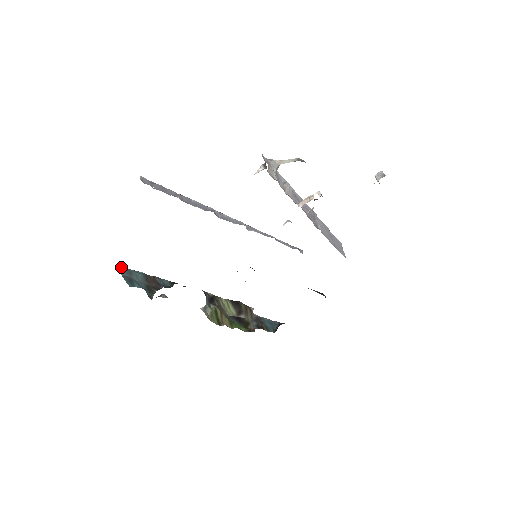
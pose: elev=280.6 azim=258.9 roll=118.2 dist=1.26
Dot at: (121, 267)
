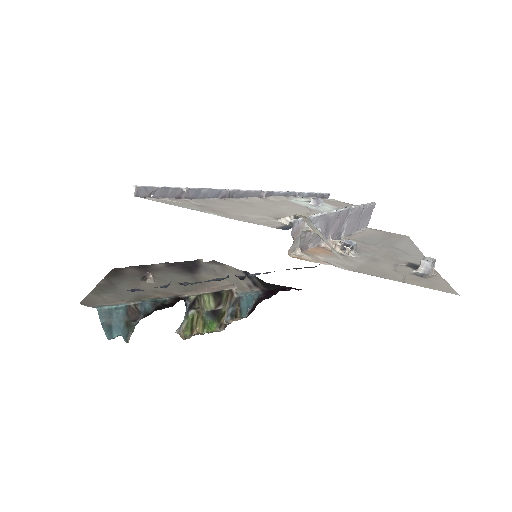
Dot at: (102, 311)
